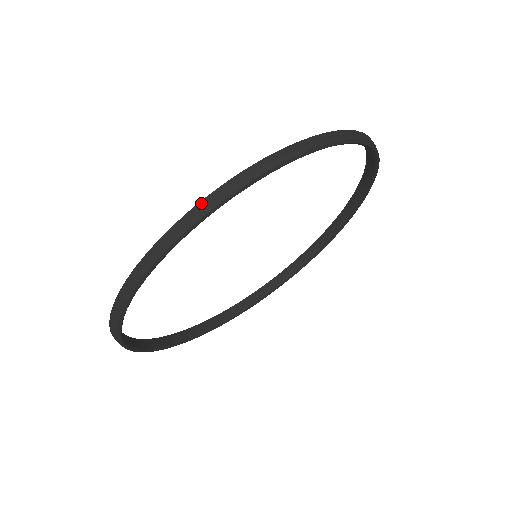
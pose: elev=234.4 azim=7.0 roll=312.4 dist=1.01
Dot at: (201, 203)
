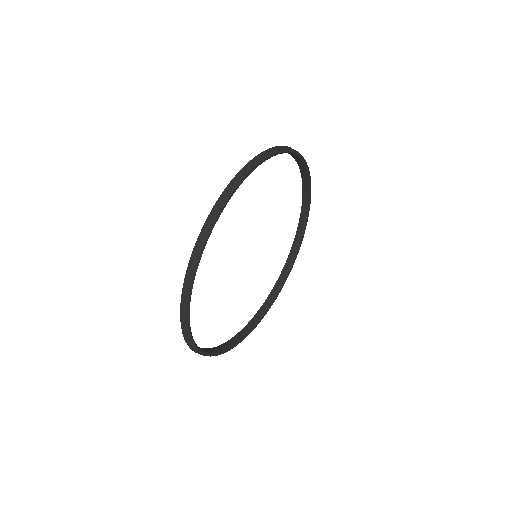
Dot at: (183, 292)
